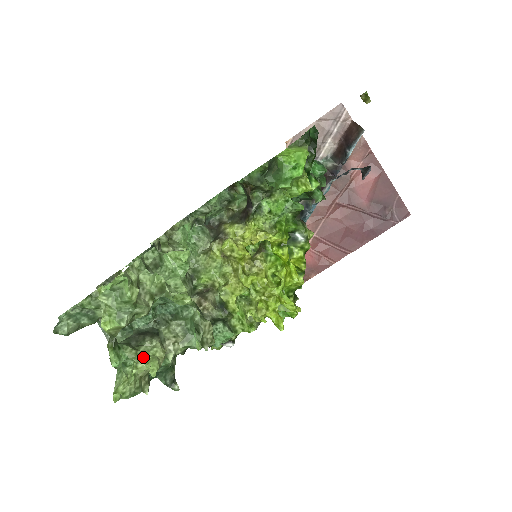
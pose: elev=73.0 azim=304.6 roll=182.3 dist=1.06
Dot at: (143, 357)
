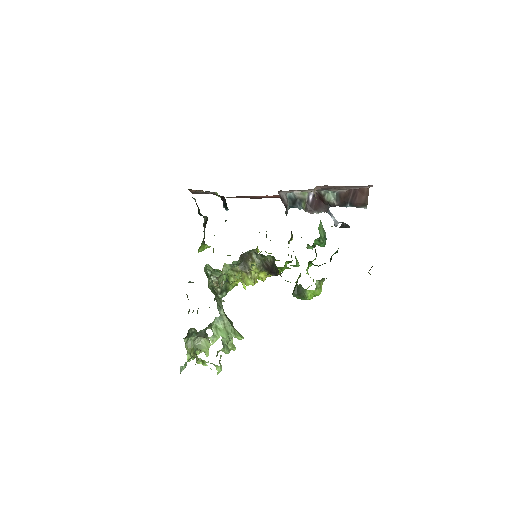
Dot at: (202, 349)
